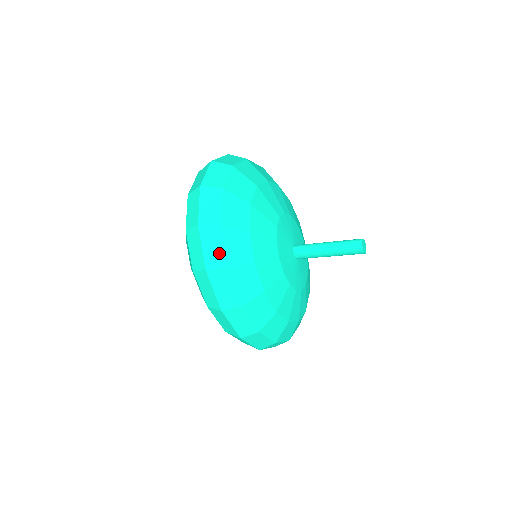
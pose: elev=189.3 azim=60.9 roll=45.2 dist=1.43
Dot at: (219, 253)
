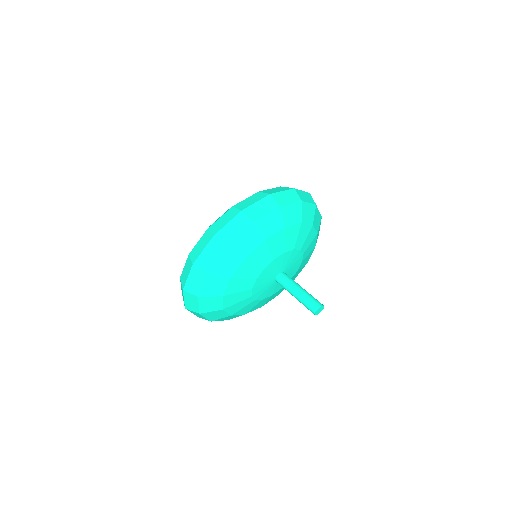
Dot at: occluded
